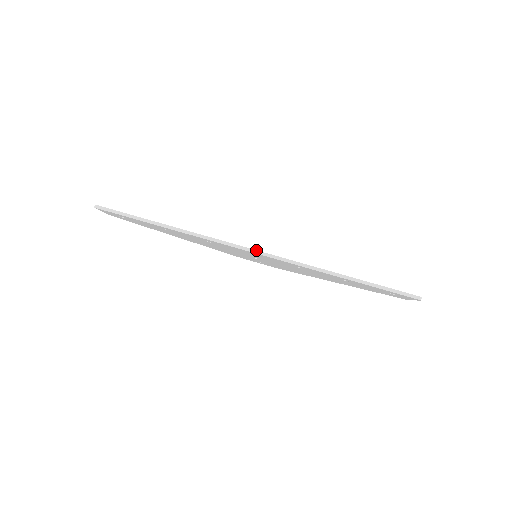
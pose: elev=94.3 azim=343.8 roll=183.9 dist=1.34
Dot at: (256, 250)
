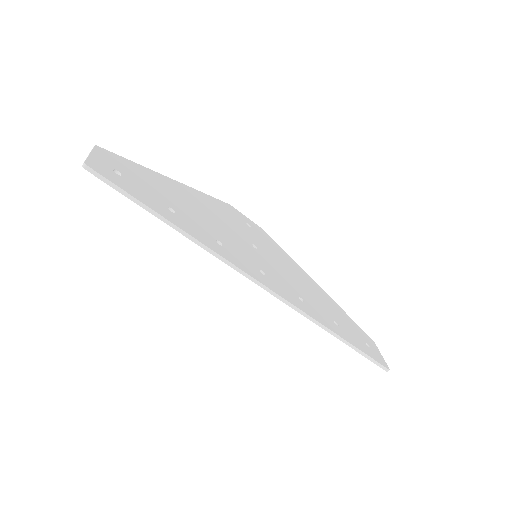
Dot at: (270, 289)
